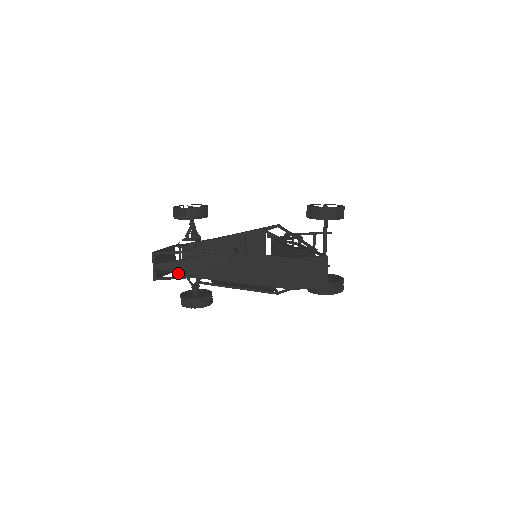
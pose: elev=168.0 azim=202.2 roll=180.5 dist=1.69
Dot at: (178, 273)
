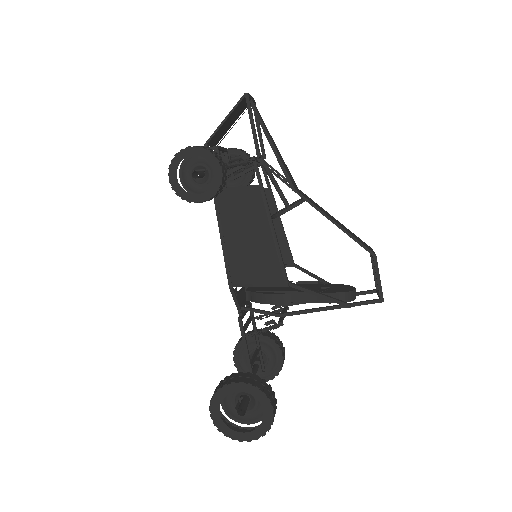
Dot at: (206, 146)
